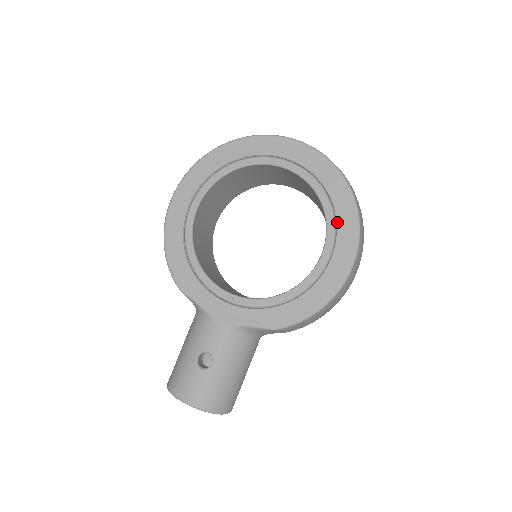
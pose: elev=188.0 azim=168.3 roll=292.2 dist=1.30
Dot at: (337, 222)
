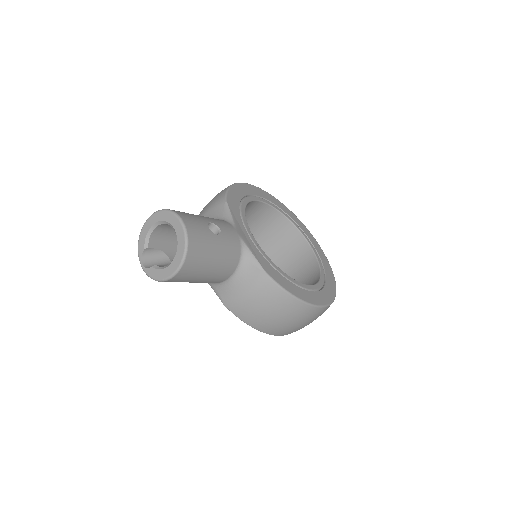
Dot at: (324, 287)
